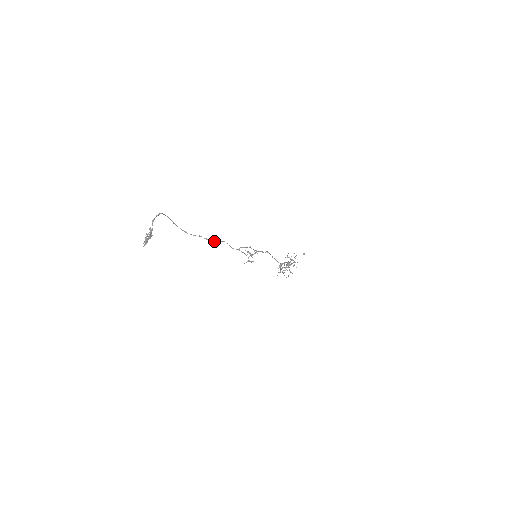
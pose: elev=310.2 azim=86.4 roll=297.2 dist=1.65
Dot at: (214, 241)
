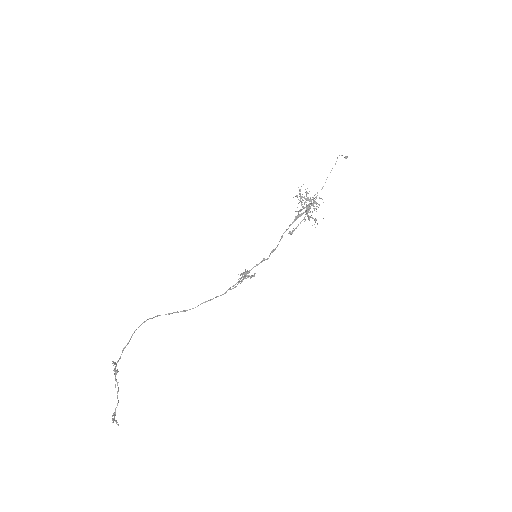
Dot at: occluded
